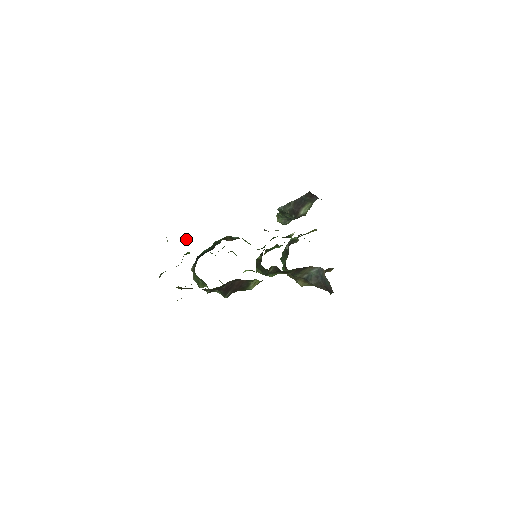
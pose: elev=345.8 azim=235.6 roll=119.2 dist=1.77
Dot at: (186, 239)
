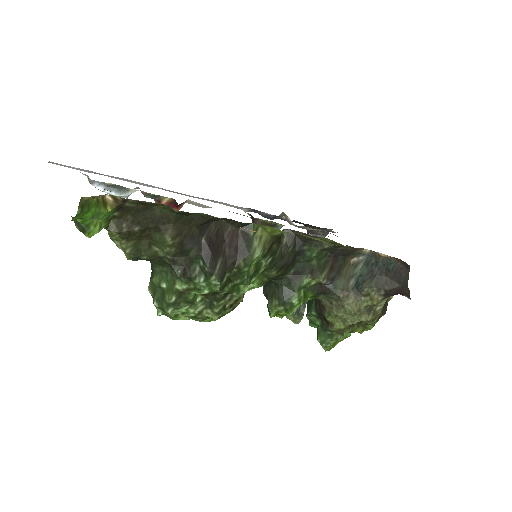
Dot at: (125, 192)
